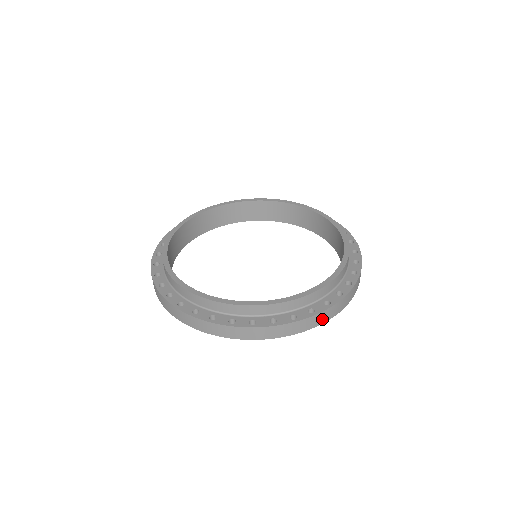
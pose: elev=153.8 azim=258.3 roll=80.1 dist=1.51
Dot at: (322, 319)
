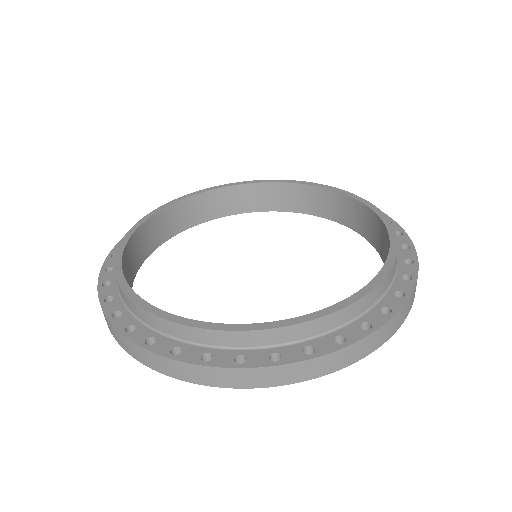
Dot at: (358, 353)
